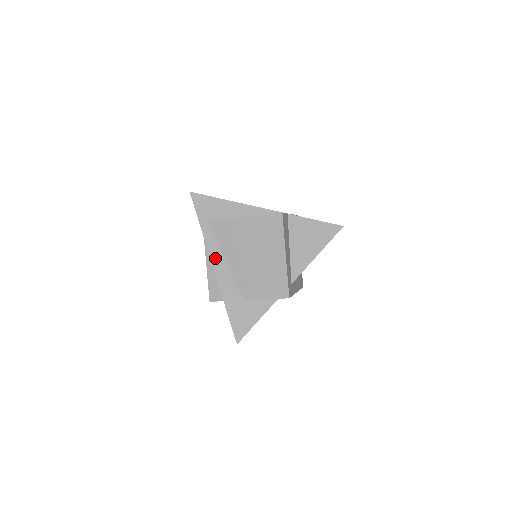
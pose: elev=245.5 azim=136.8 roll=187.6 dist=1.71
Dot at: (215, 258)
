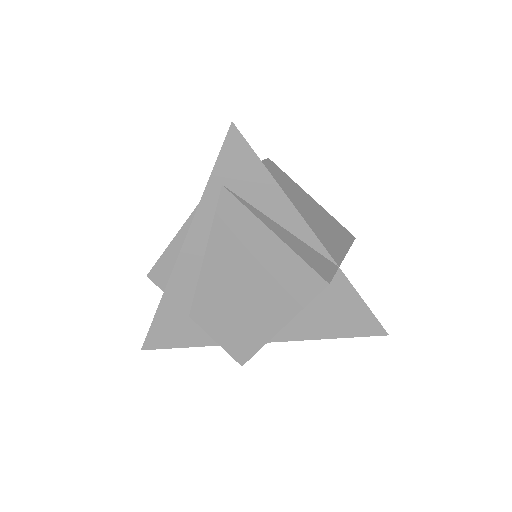
Dot at: (192, 242)
